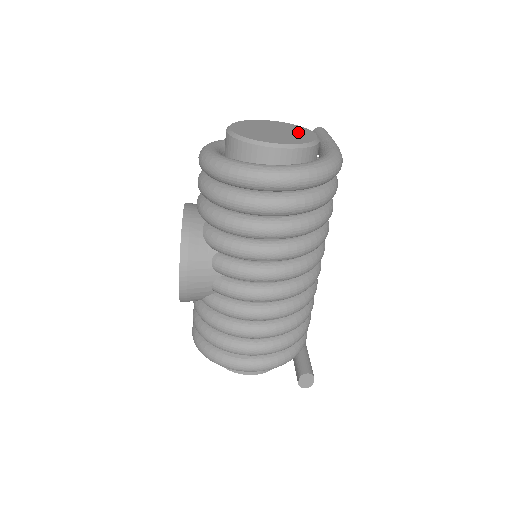
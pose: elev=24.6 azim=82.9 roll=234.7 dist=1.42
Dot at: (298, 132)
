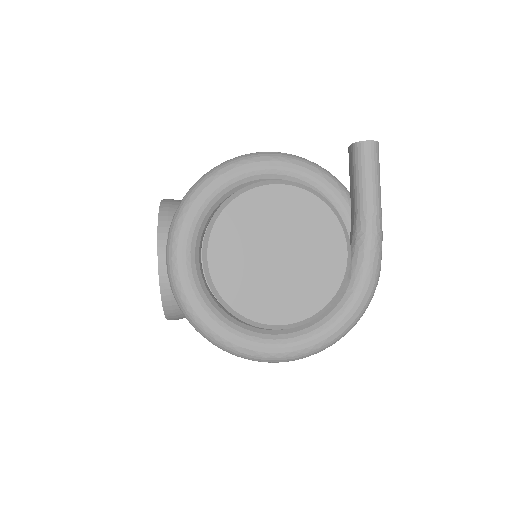
Dot at: (318, 248)
